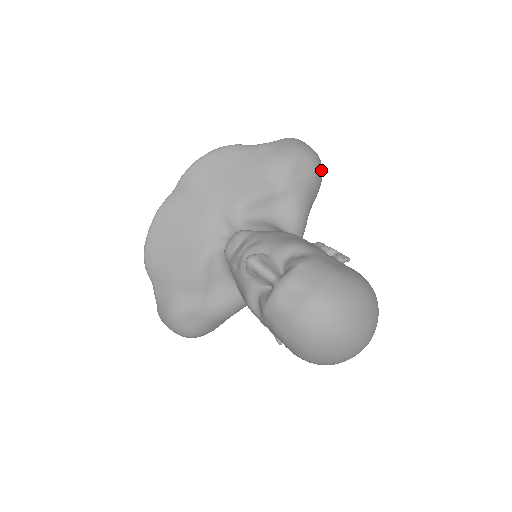
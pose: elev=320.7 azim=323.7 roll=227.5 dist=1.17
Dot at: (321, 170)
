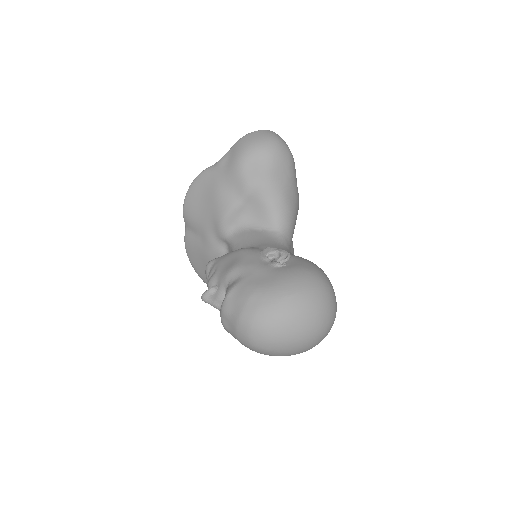
Dot at: (279, 152)
